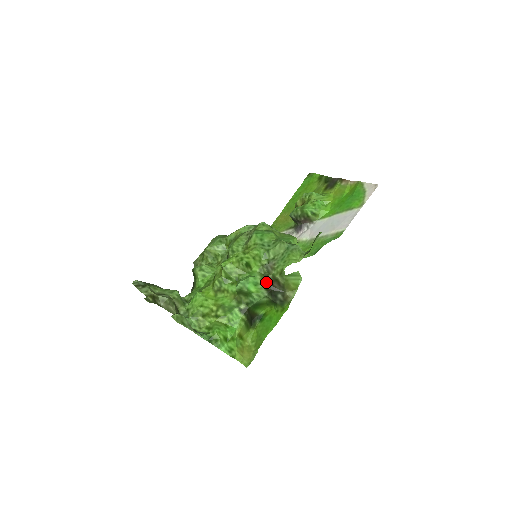
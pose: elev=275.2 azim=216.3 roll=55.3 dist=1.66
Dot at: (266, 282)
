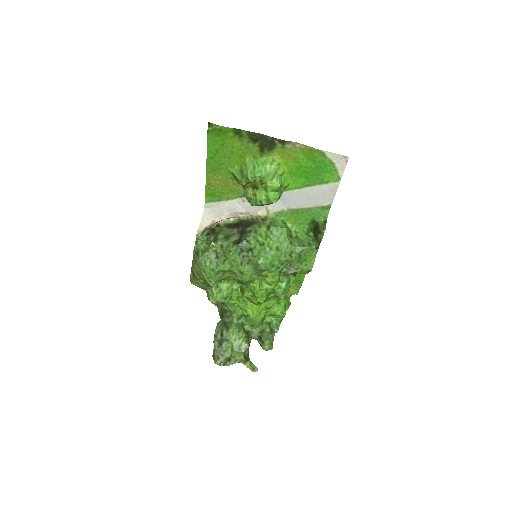
Dot at: (291, 273)
